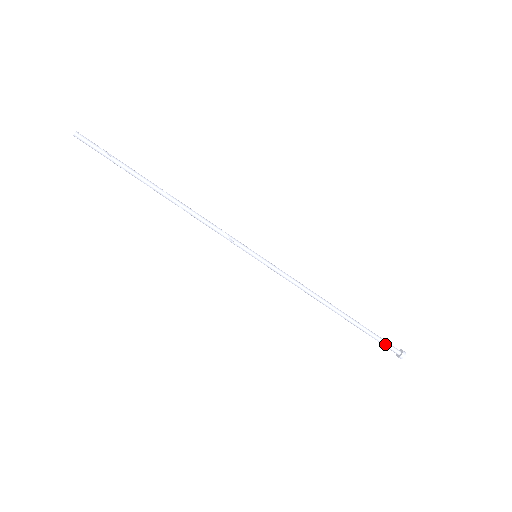
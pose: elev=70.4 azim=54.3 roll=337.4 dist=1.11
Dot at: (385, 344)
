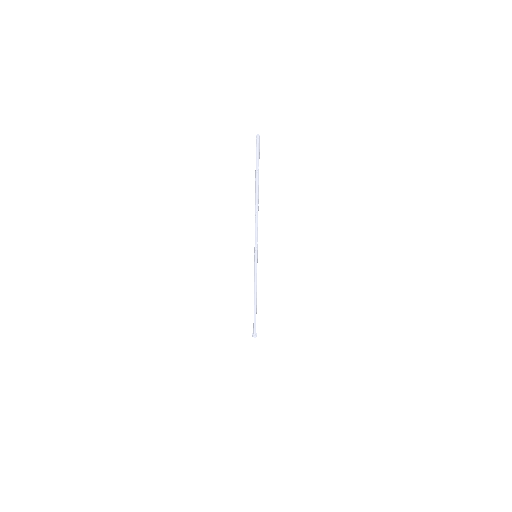
Dot at: occluded
